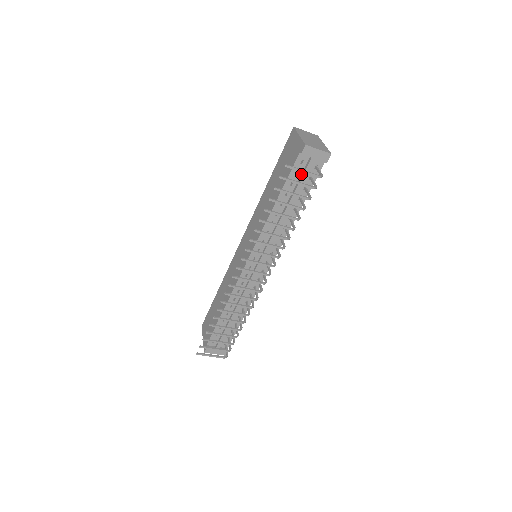
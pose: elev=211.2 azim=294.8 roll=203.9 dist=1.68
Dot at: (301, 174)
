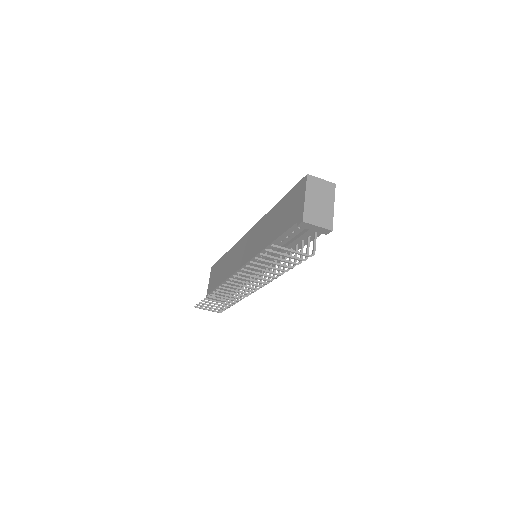
Dot at: (298, 234)
